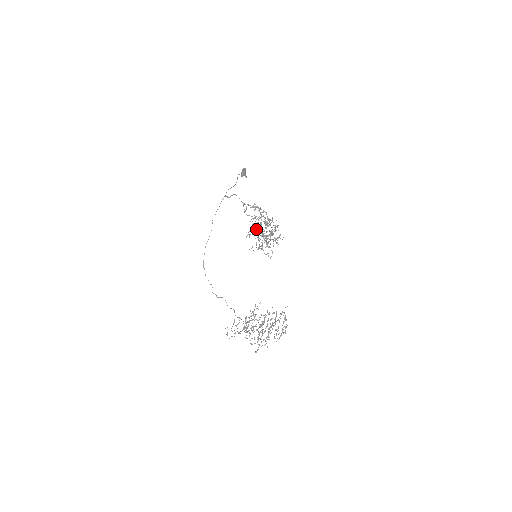
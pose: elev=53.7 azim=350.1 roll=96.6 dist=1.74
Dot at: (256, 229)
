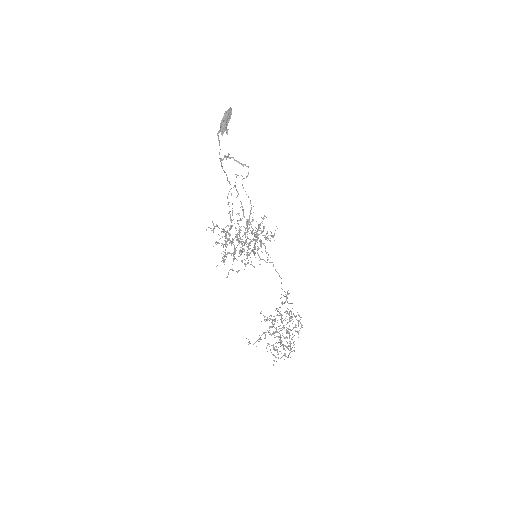
Dot at: occluded
